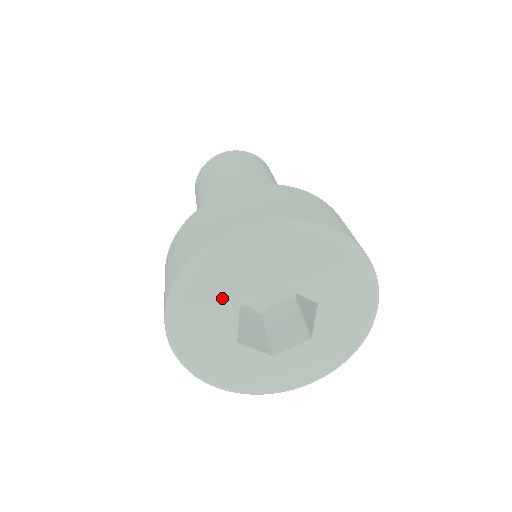
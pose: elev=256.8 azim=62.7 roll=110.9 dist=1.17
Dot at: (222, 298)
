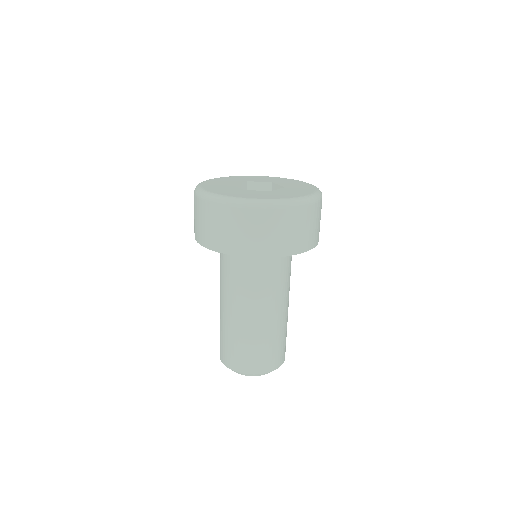
Dot at: (243, 179)
